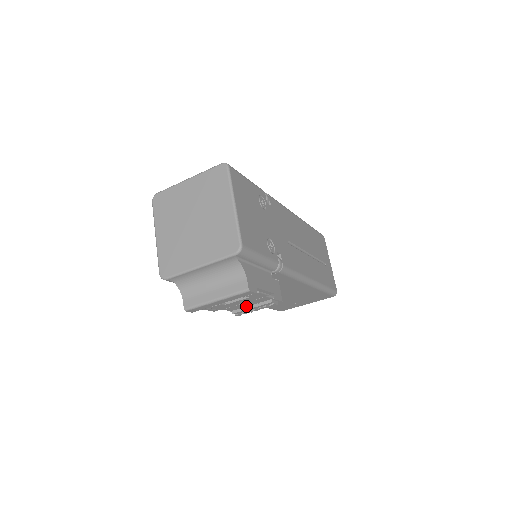
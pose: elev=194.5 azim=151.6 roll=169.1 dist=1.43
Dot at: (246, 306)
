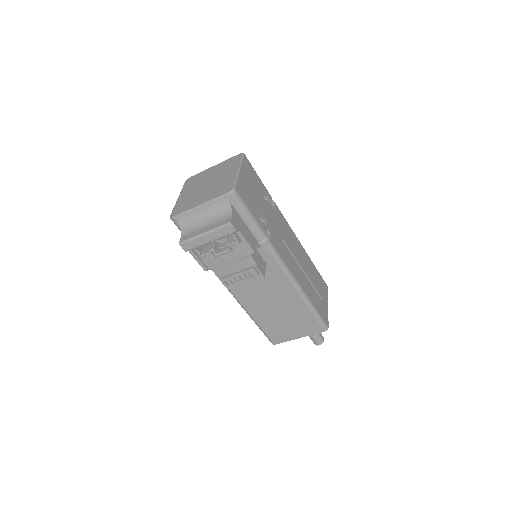
Dot at: (232, 273)
